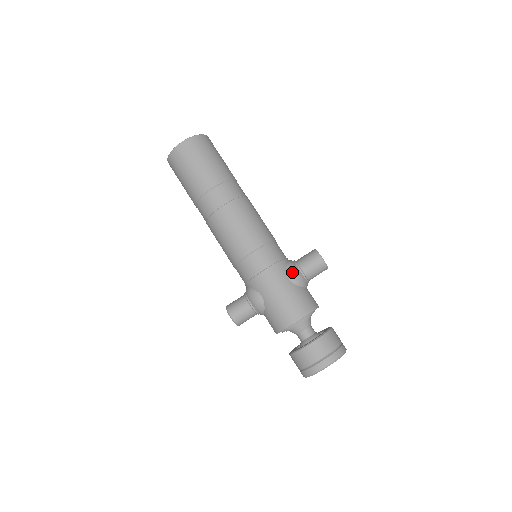
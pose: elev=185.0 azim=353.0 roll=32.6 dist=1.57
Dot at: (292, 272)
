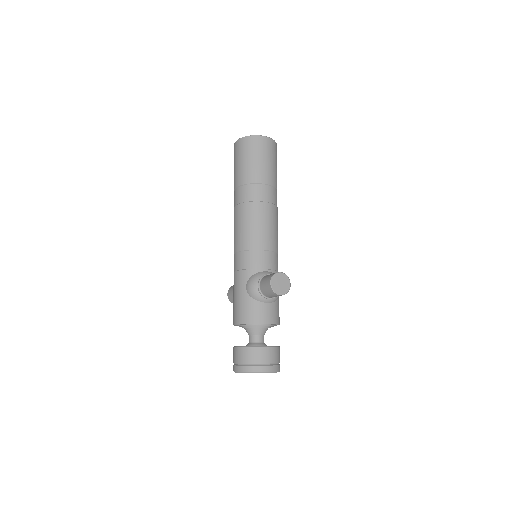
Dot at: (250, 283)
